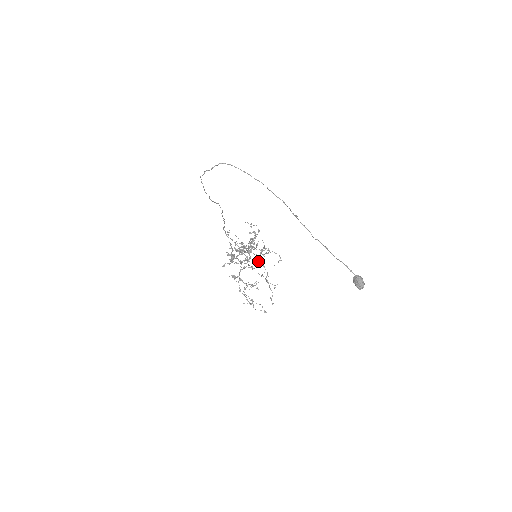
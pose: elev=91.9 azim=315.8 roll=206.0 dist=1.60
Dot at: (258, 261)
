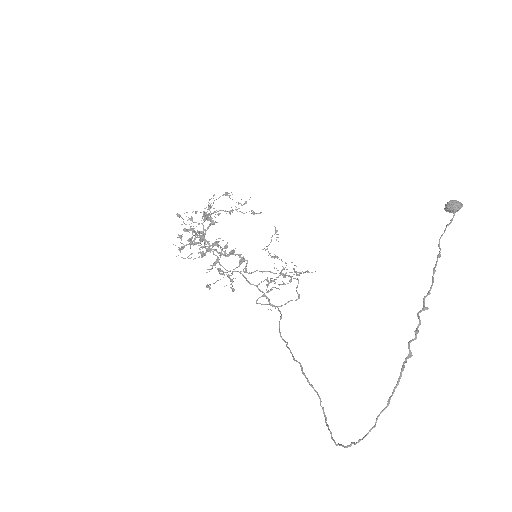
Dot at: (214, 224)
